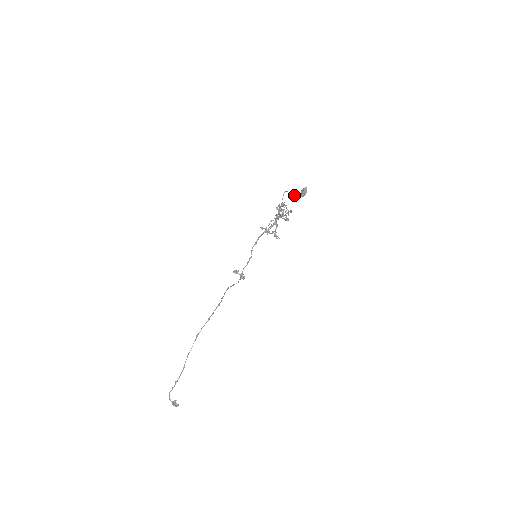
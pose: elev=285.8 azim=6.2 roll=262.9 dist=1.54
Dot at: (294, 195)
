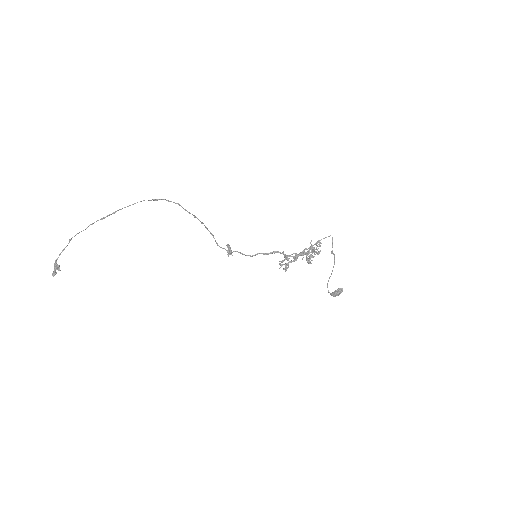
Dot at: occluded
